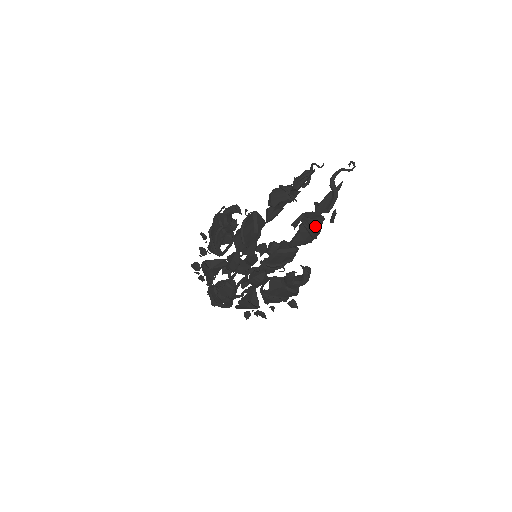
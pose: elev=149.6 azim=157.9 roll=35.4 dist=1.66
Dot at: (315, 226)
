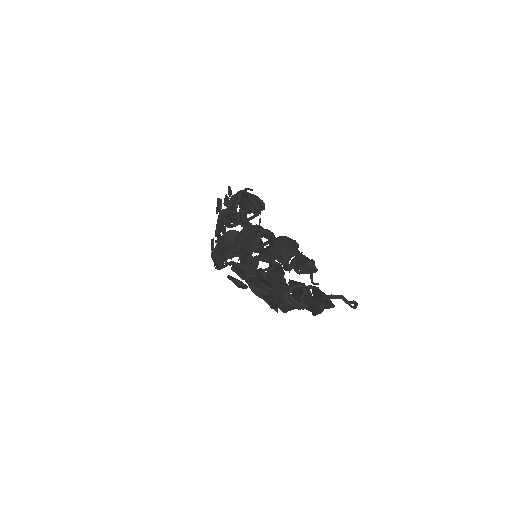
Dot at: occluded
